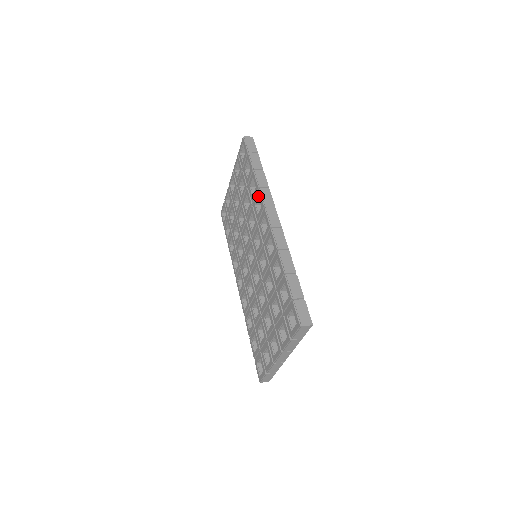
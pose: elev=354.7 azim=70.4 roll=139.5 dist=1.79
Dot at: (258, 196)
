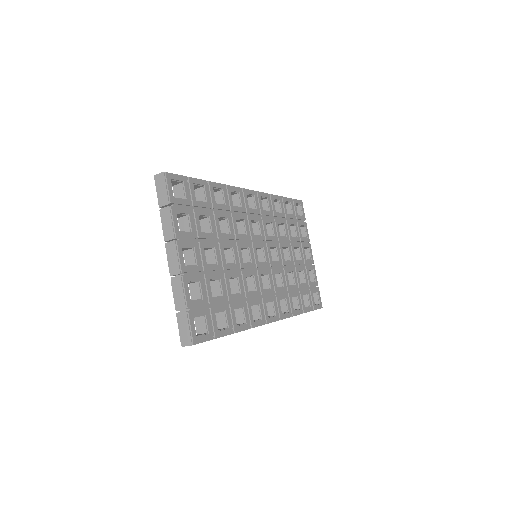
Dot at: occluded
